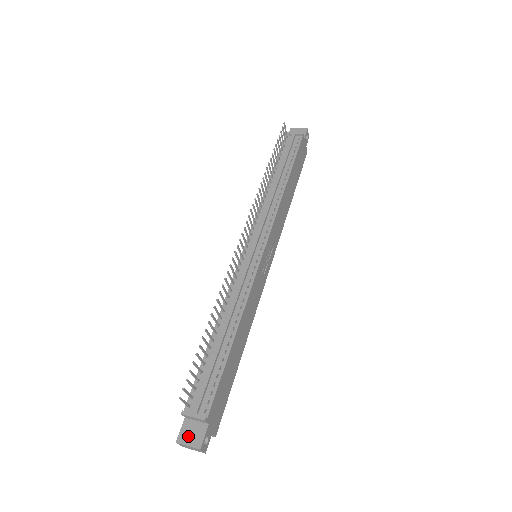
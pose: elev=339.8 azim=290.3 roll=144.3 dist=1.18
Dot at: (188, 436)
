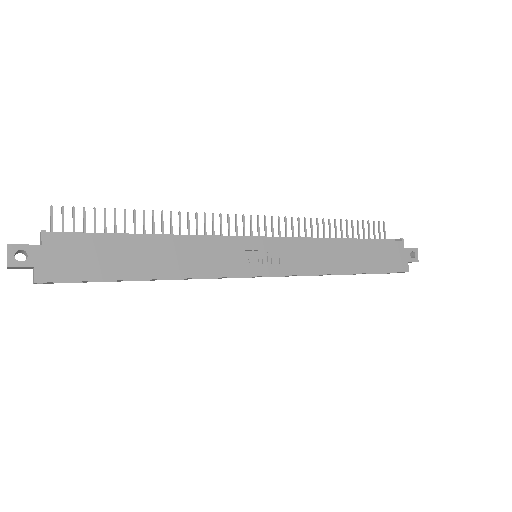
Dot at: occluded
